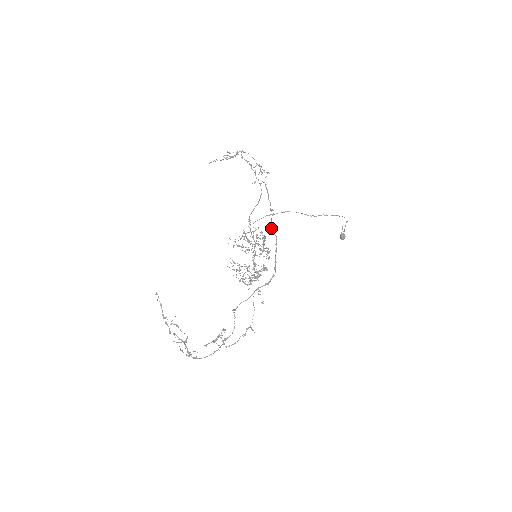
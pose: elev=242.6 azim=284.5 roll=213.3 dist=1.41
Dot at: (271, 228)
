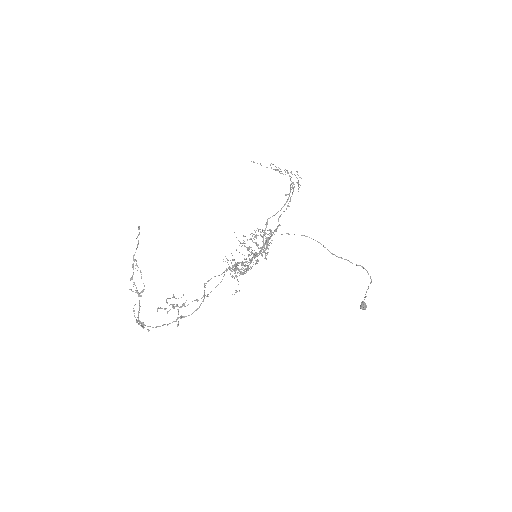
Dot at: occluded
